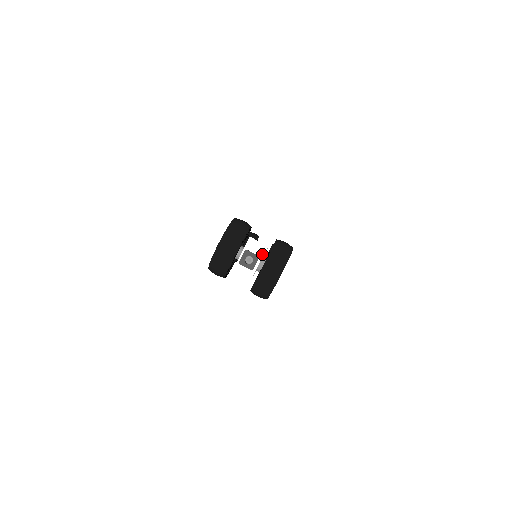
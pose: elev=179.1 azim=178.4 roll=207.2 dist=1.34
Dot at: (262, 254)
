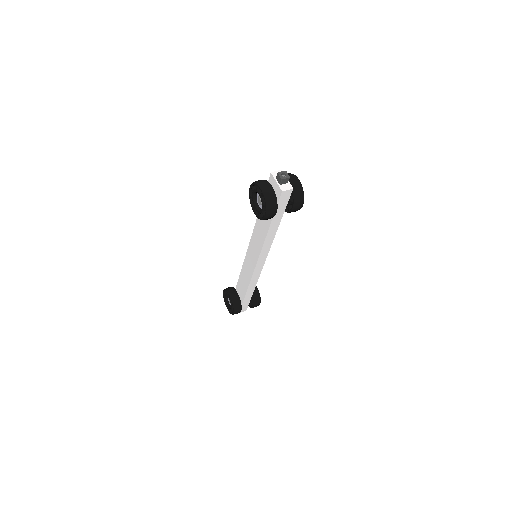
Dot at: occluded
